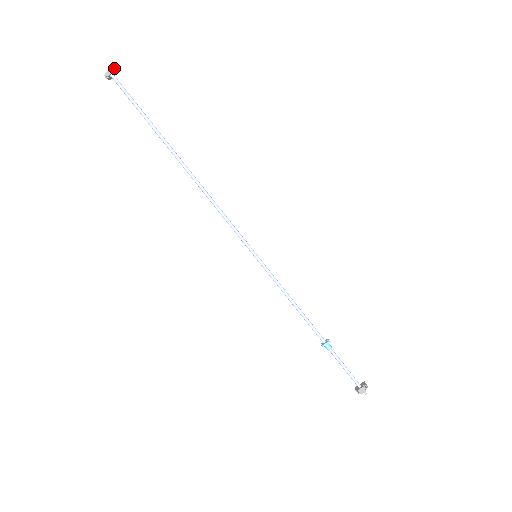
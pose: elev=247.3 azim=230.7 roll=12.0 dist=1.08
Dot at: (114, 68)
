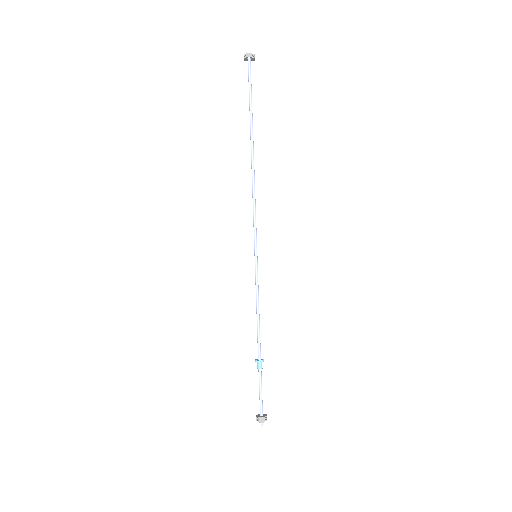
Dot at: (254, 55)
